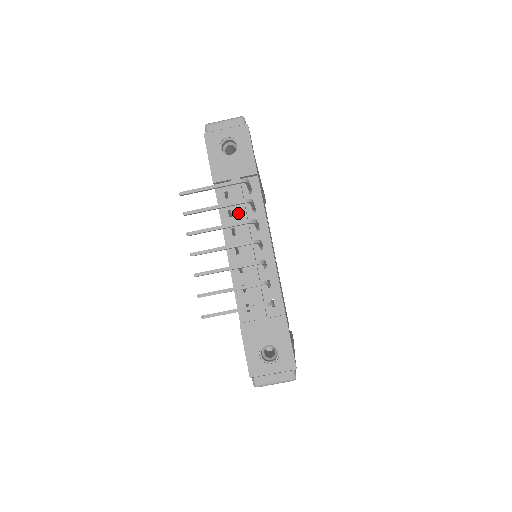
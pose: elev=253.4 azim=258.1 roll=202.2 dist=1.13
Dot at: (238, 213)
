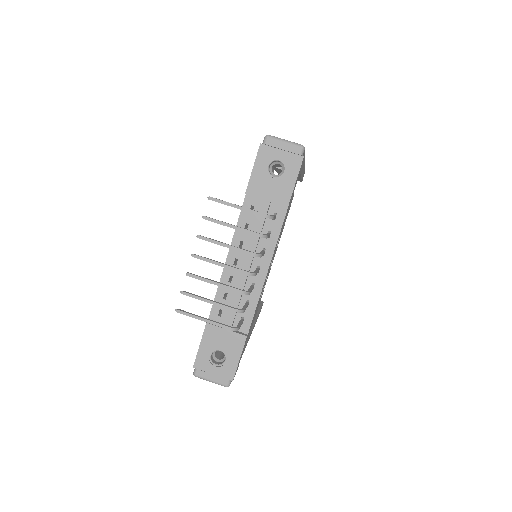
Dot at: occluded
